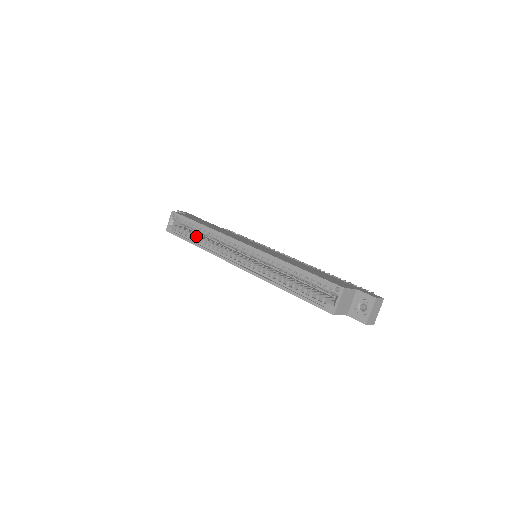
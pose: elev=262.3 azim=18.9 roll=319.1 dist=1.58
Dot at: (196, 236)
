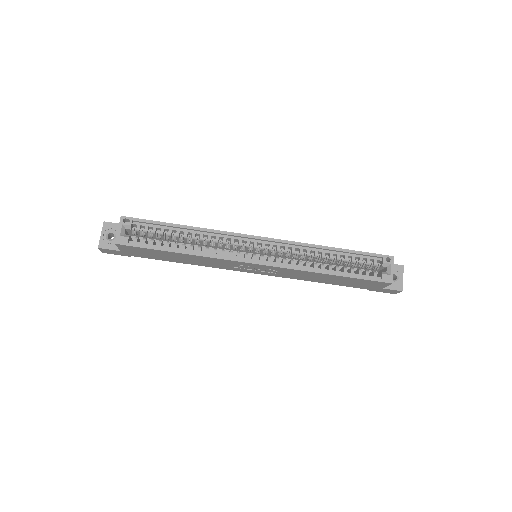
Dot at: (175, 242)
